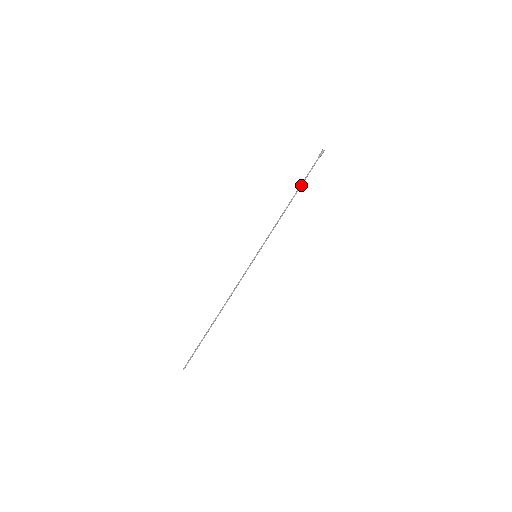
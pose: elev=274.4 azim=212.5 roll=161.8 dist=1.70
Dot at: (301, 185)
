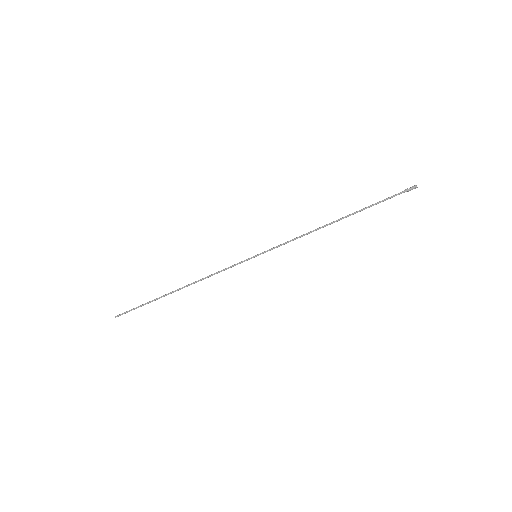
Dot at: (360, 211)
